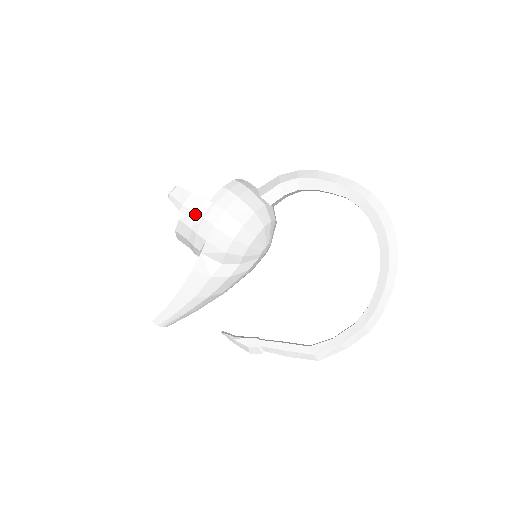
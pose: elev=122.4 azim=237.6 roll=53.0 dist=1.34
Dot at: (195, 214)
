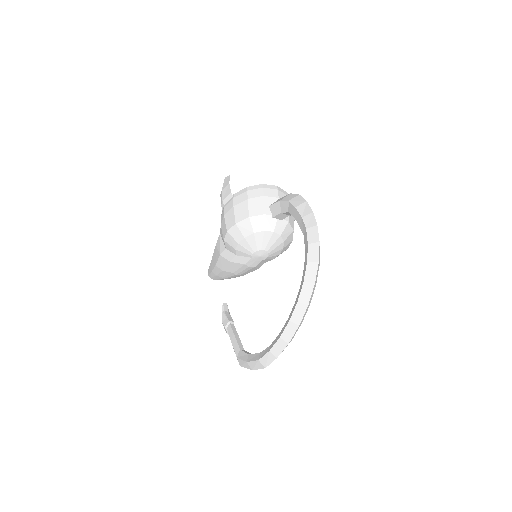
Dot at: (222, 201)
